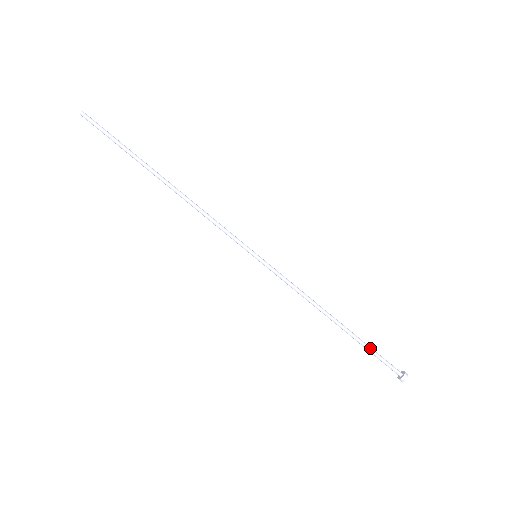
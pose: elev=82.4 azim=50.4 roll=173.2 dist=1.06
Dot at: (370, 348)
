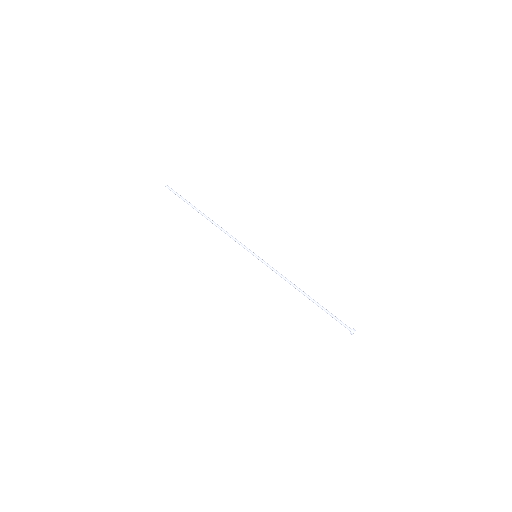
Dot at: occluded
